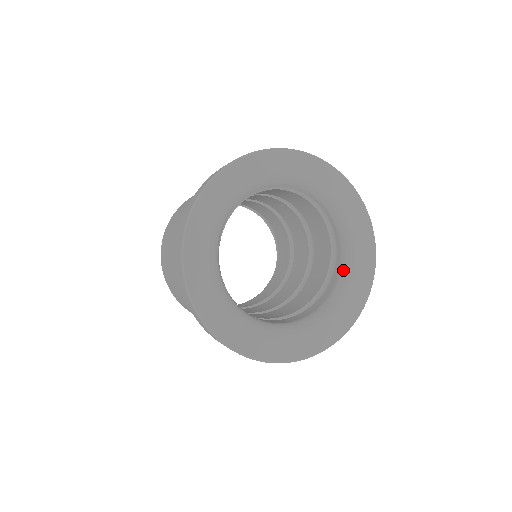
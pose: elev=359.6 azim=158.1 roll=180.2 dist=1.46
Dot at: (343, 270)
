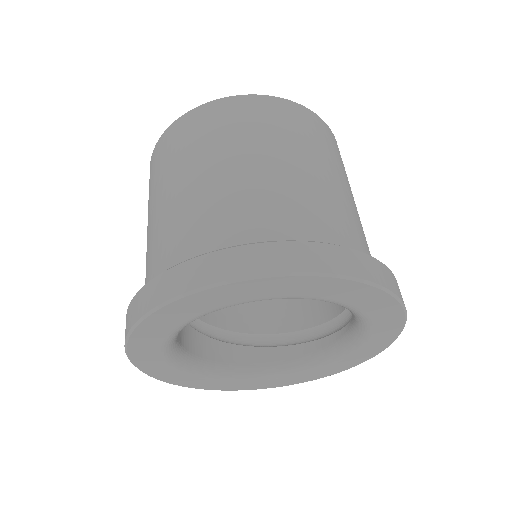
Dot at: (327, 353)
